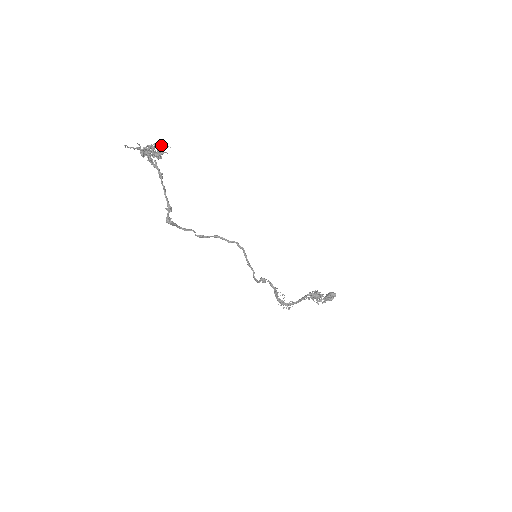
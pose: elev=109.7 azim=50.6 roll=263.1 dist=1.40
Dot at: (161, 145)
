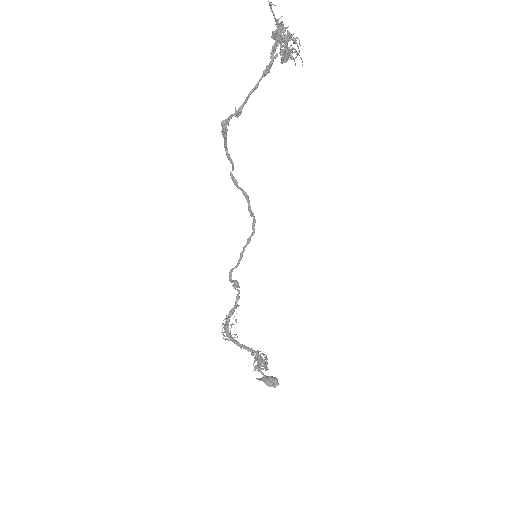
Dot at: occluded
